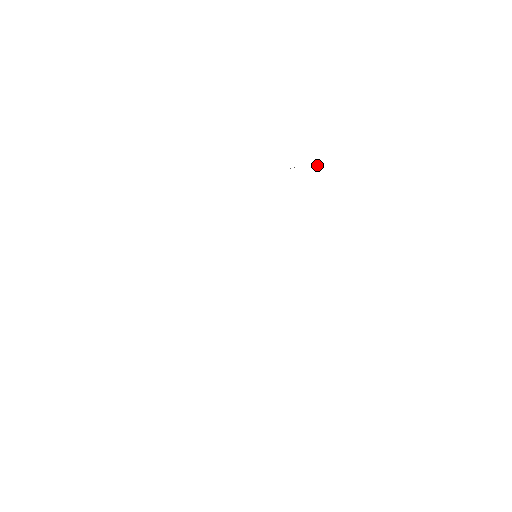
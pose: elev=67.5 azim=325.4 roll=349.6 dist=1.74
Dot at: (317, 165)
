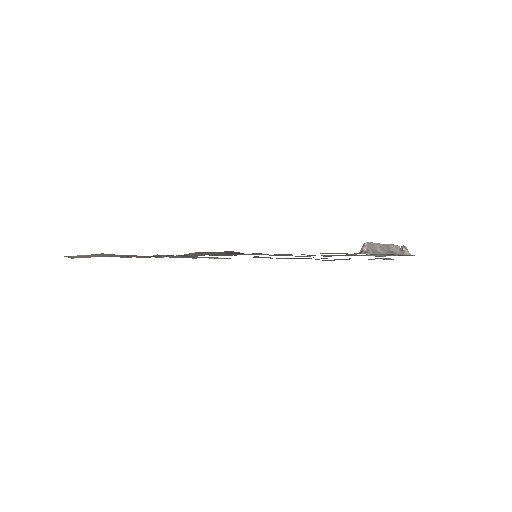
Dot at: (408, 253)
